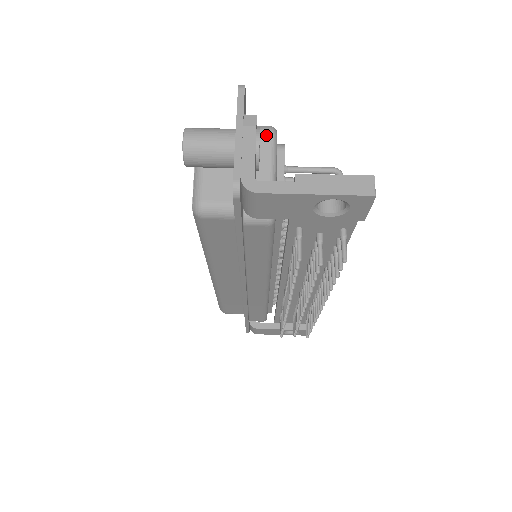
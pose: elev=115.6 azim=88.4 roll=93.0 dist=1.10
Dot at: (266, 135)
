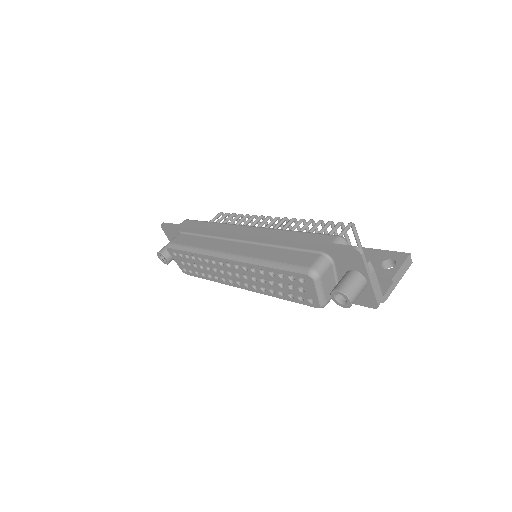
Dot at: occluded
